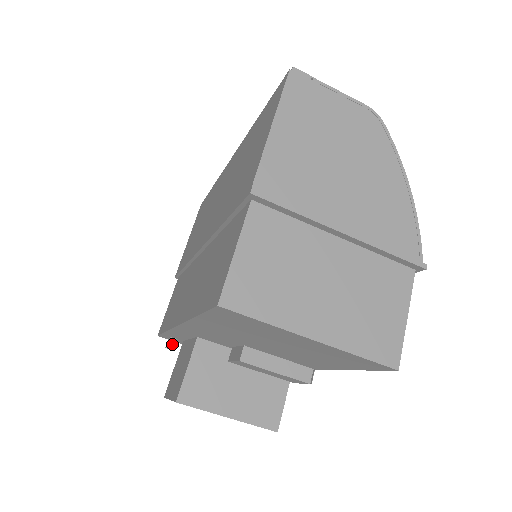
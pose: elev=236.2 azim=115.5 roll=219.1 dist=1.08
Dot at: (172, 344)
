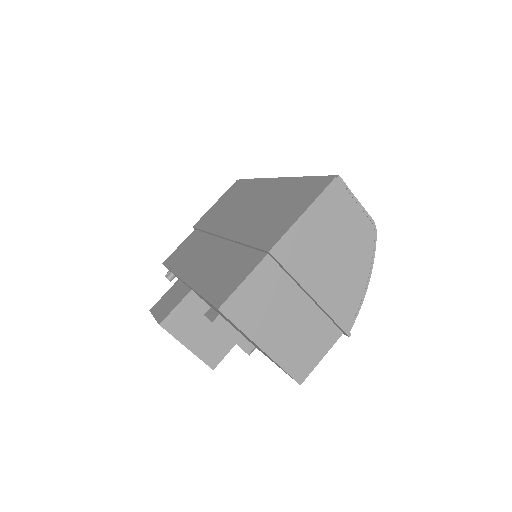
Dot at: (171, 278)
